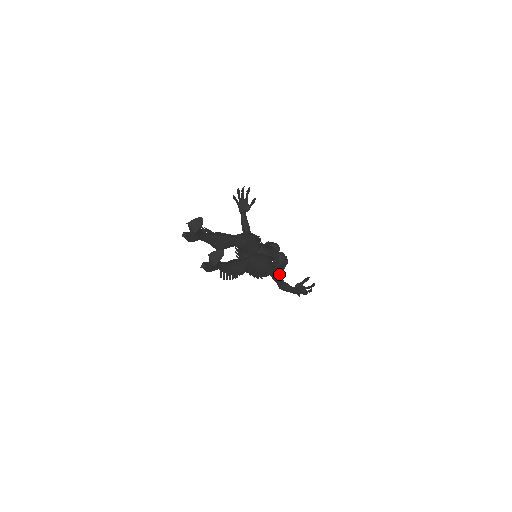
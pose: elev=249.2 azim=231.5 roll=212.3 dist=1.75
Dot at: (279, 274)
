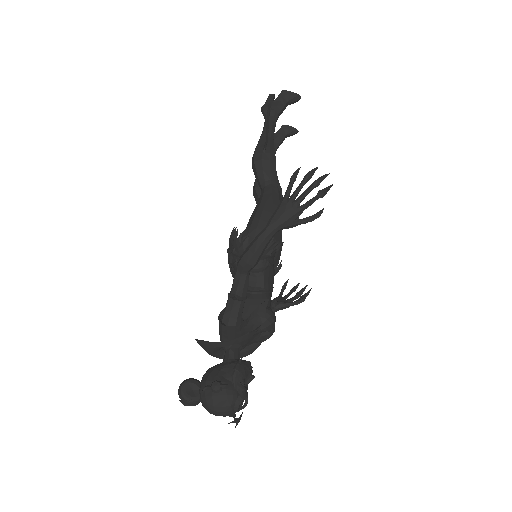
Dot at: (244, 300)
